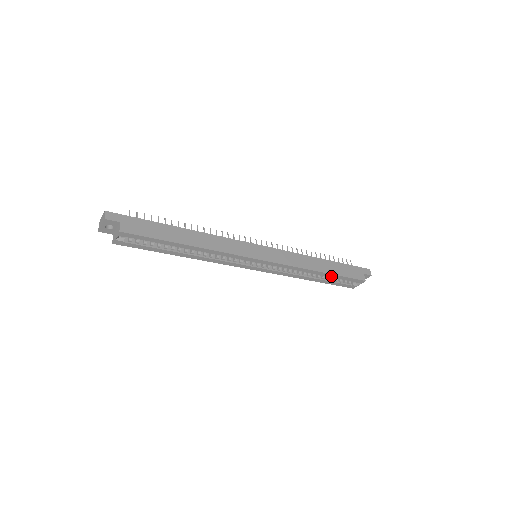
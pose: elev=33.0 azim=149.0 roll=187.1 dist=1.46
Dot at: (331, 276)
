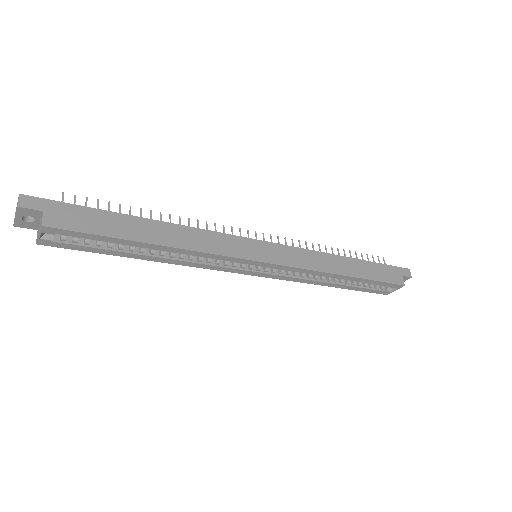
Dot at: (359, 280)
